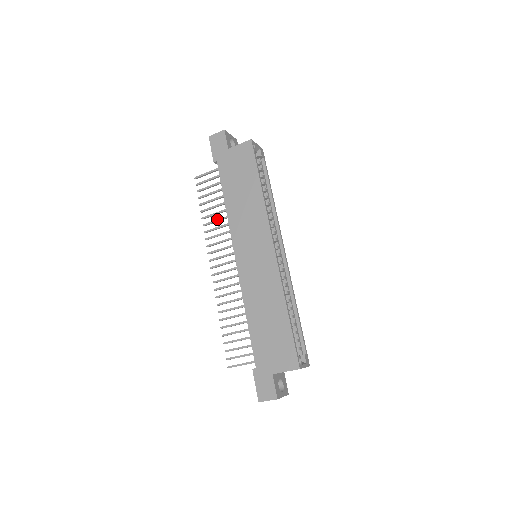
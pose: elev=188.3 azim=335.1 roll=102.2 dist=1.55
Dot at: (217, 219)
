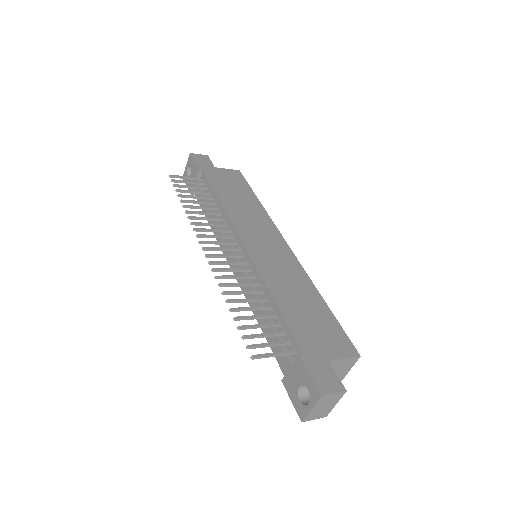
Dot at: occluded
